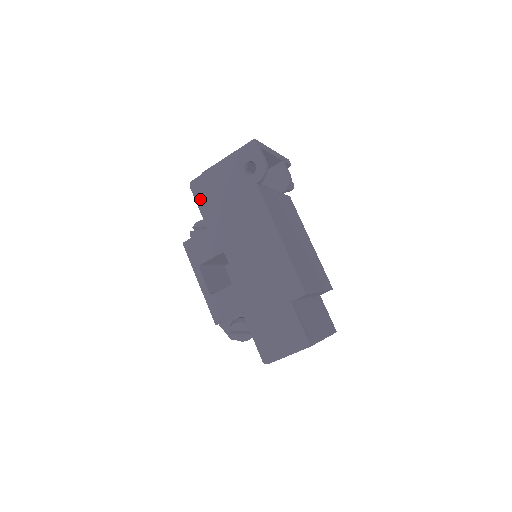
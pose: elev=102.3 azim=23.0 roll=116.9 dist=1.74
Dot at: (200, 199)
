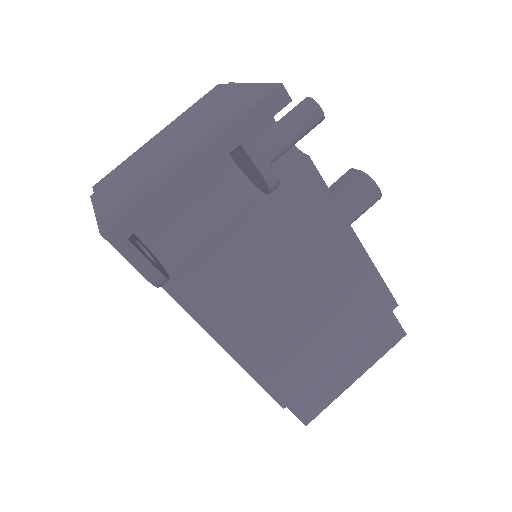
Dot at: occluded
